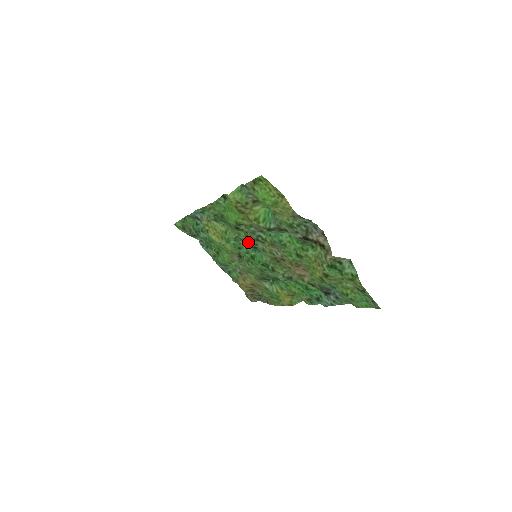
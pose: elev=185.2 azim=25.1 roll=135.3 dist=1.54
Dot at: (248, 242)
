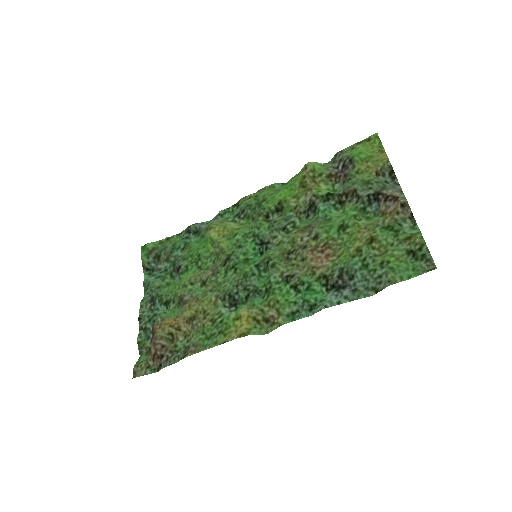
Dot at: (265, 234)
